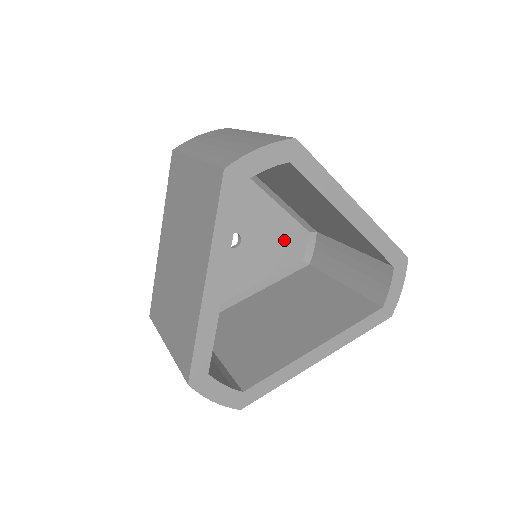
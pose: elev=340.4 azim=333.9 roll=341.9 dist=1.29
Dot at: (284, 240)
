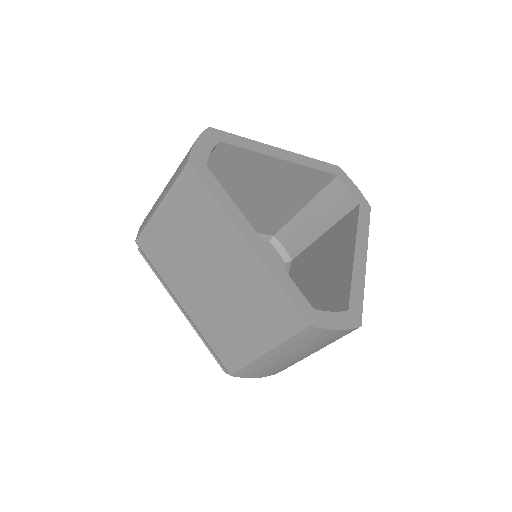
Dot at: occluded
